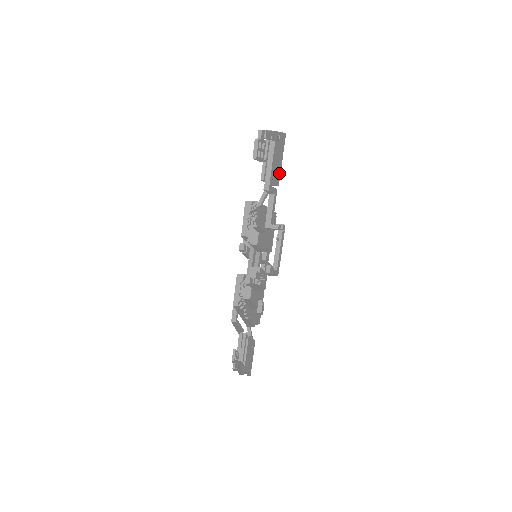
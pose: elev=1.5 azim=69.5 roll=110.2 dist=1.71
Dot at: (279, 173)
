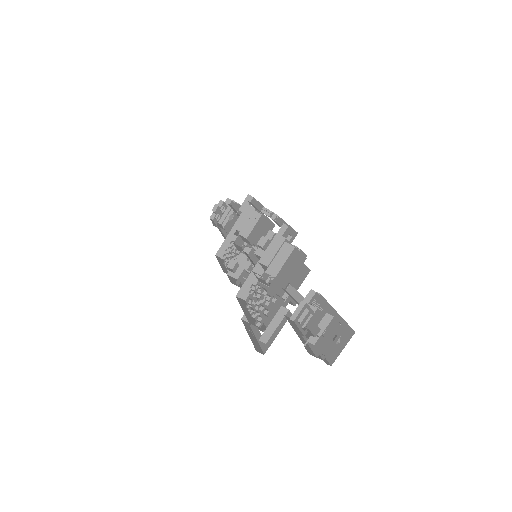
Dot at: occluded
